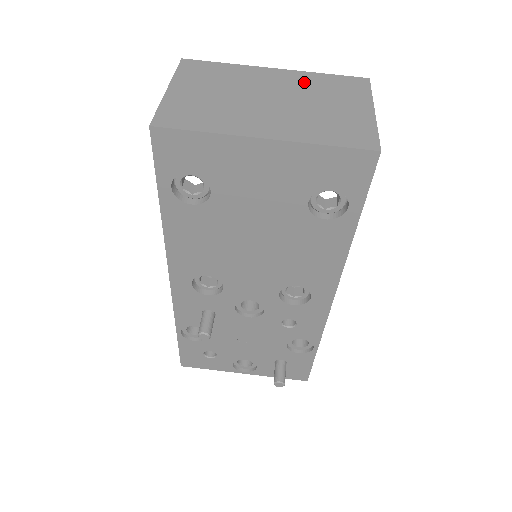
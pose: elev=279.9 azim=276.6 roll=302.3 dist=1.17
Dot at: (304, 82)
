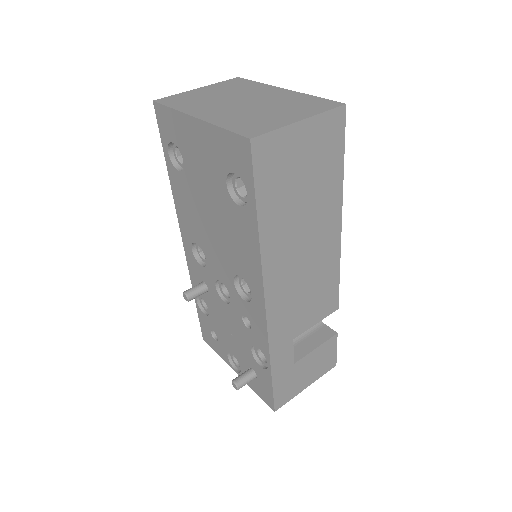
Dot at: (288, 98)
